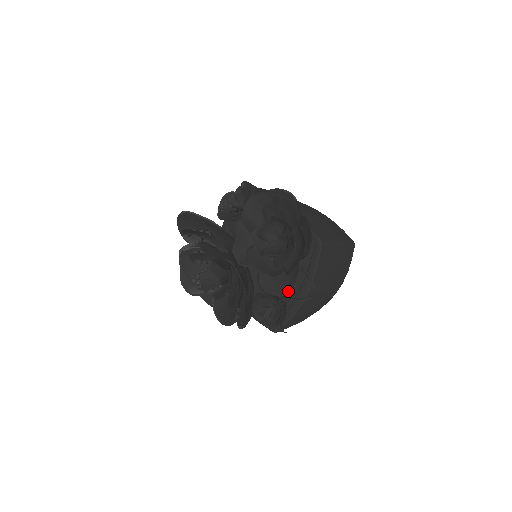
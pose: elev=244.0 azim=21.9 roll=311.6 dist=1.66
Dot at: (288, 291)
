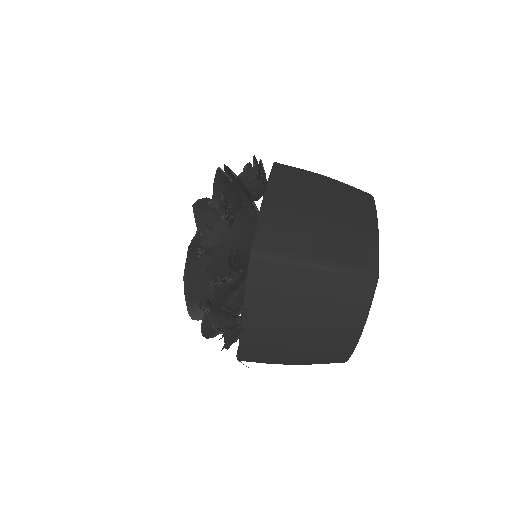
Dot at: (218, 308)
